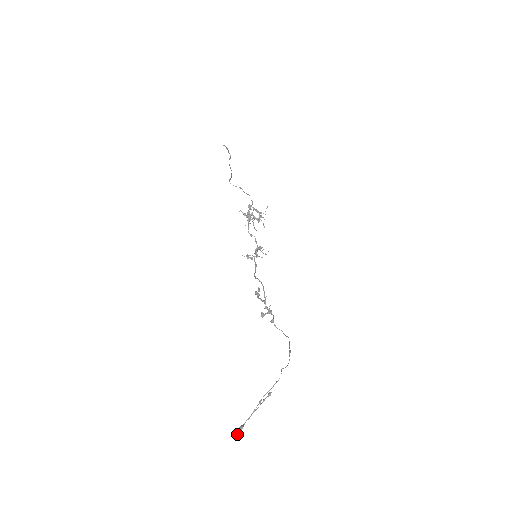
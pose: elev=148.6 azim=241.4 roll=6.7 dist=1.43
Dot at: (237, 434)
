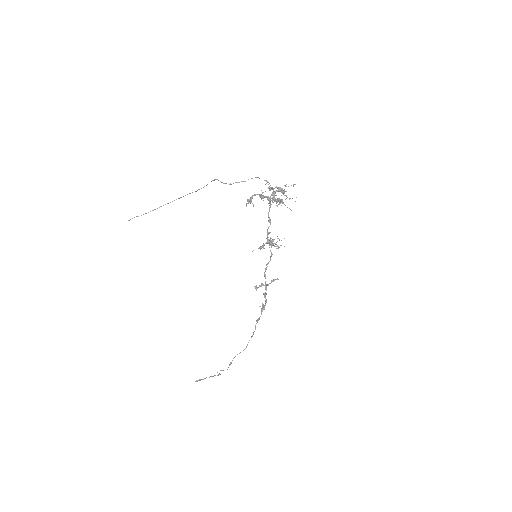
Dot at: (197, 381)
